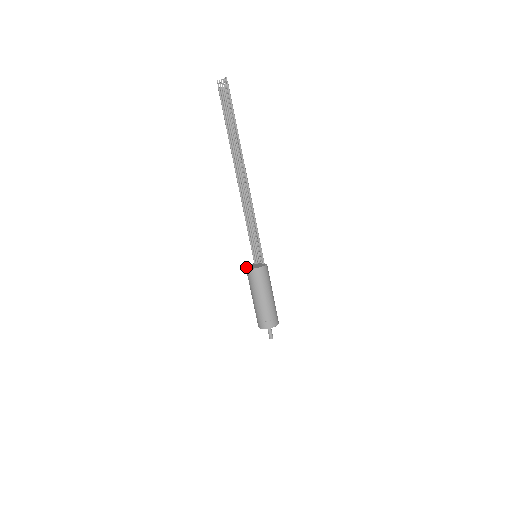
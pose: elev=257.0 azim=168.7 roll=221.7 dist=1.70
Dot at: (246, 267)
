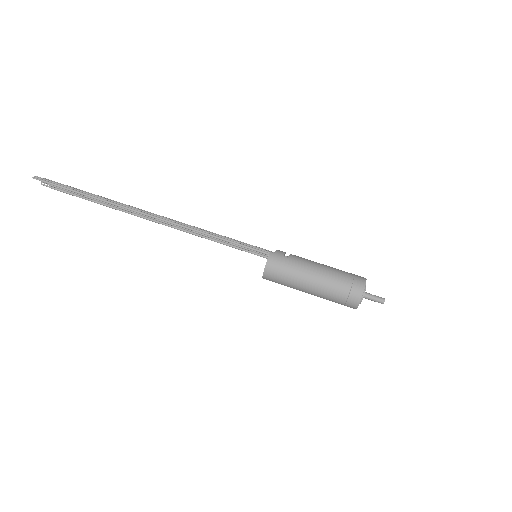
Dot at: occluded
